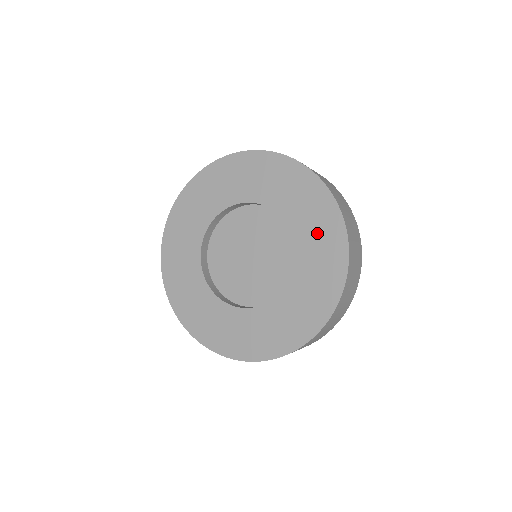
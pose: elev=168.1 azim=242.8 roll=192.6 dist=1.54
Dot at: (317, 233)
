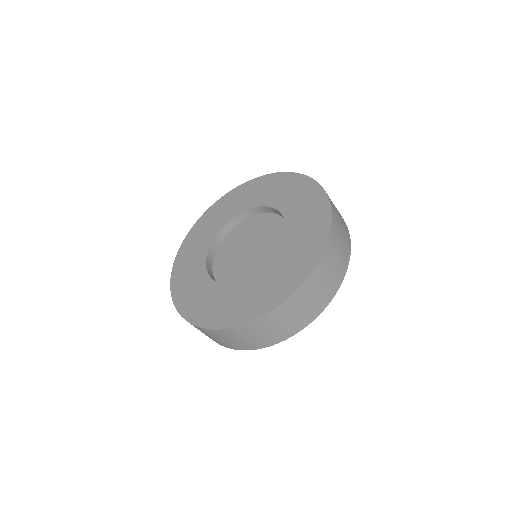
Dot at: (292, 263)
